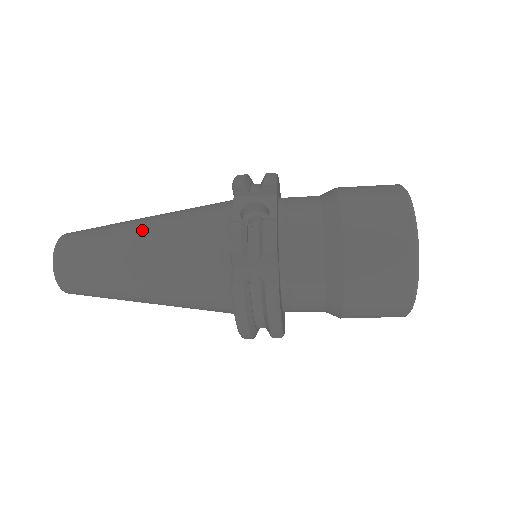
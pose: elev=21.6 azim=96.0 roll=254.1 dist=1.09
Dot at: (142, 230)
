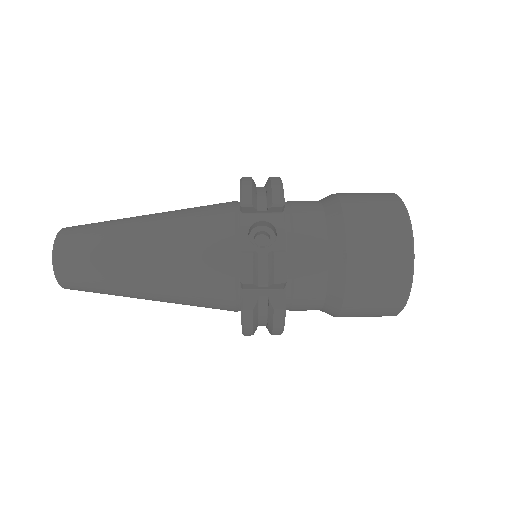
Dot at: (146, 240)
